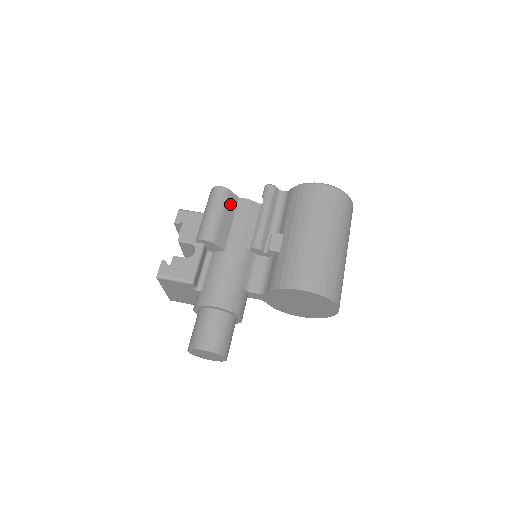
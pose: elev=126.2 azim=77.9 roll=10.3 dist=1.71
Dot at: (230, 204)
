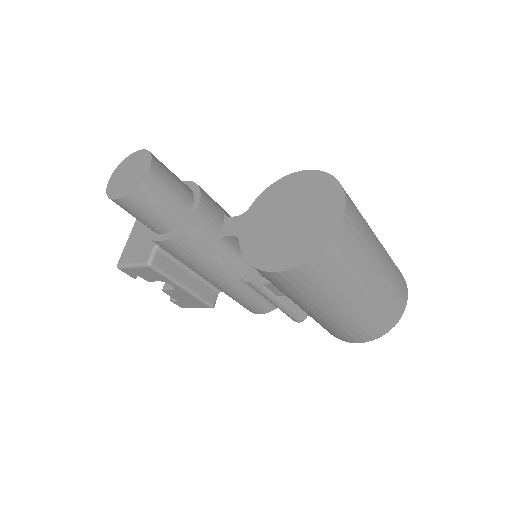
Dot at: occluded
